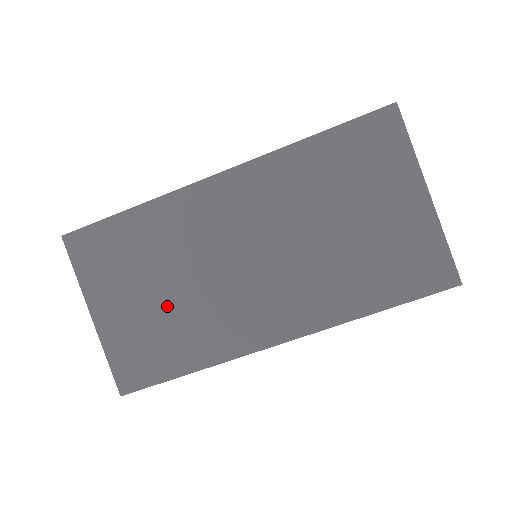
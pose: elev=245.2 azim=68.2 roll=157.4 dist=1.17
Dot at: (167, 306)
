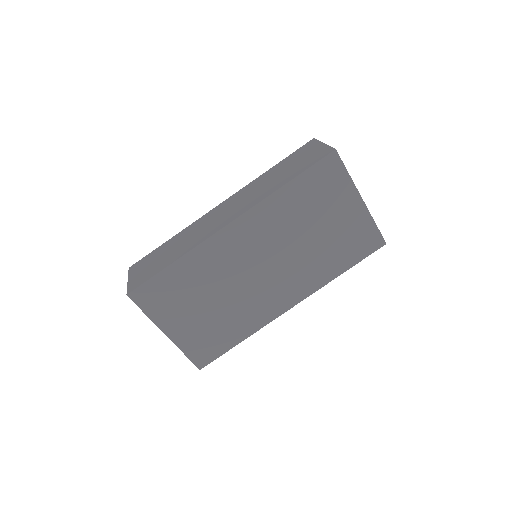
Dot at: (216, 312)
